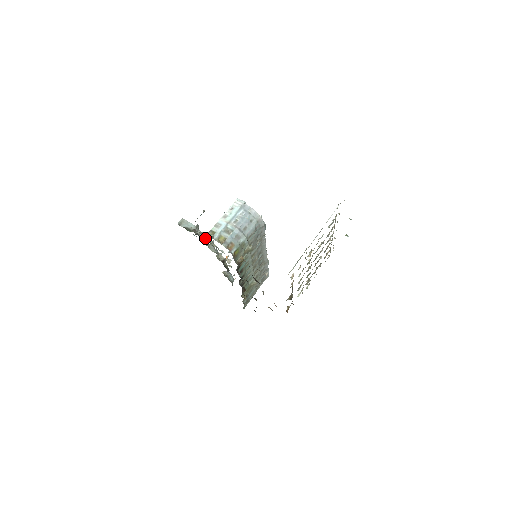
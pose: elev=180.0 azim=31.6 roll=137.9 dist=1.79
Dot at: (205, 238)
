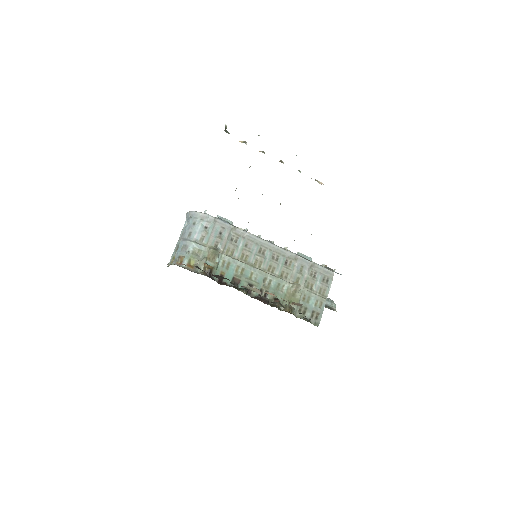
Dot at: occluded
